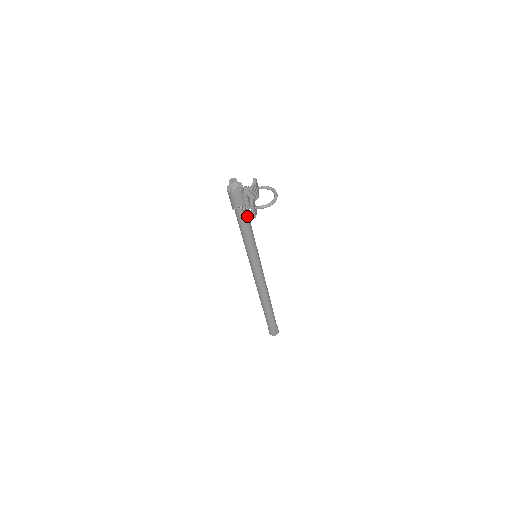
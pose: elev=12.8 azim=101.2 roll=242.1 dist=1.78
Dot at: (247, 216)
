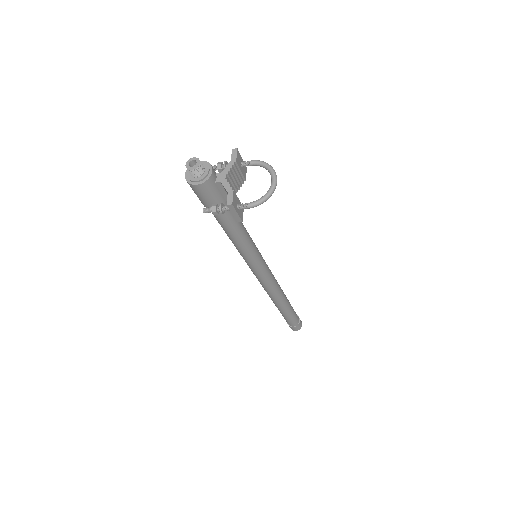
Dot at: (230, 212)
